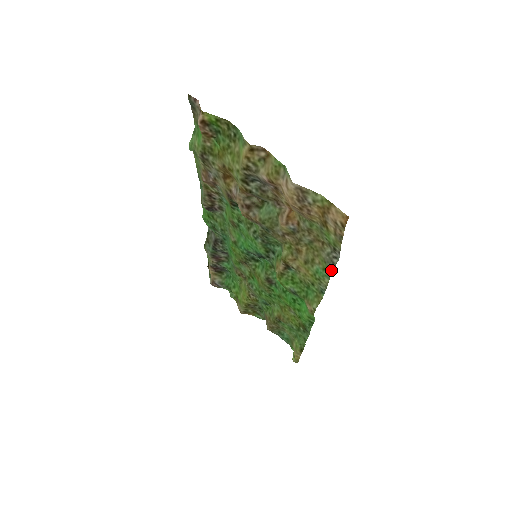
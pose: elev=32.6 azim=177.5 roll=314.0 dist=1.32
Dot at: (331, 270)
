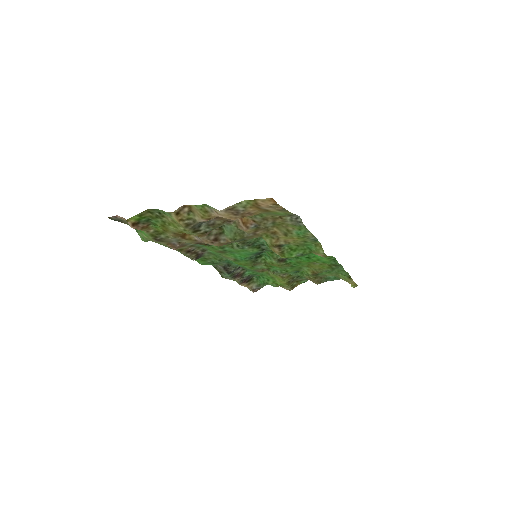
Dot at: (304, 227)
